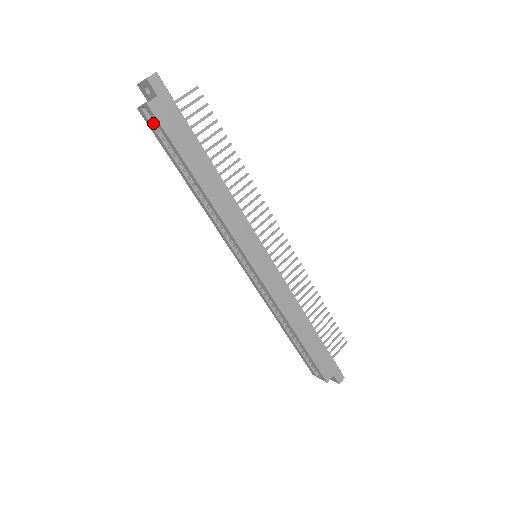
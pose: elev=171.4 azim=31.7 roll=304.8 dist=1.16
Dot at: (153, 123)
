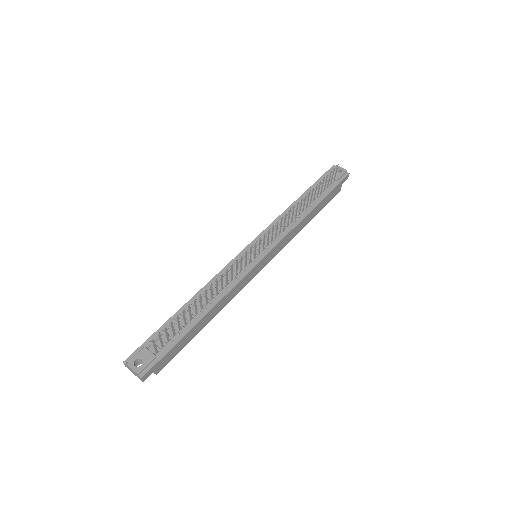
Dot at: occluded
